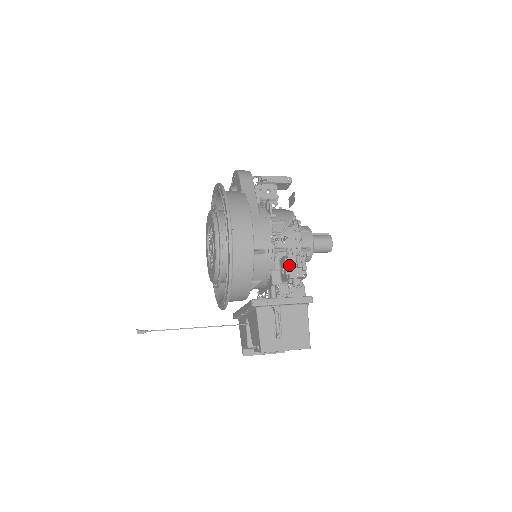
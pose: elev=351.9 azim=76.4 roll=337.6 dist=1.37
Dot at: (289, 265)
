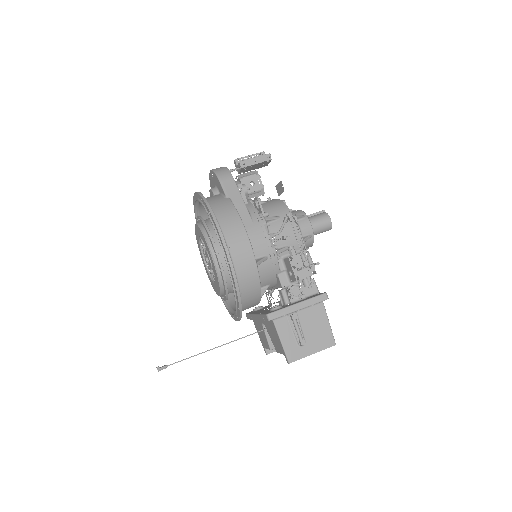
Dot at: (295, 266)
